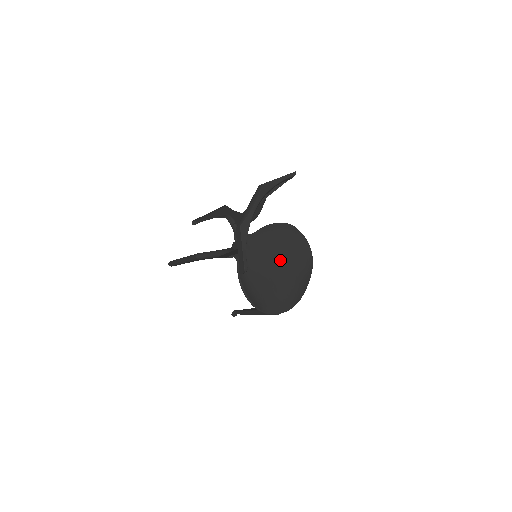
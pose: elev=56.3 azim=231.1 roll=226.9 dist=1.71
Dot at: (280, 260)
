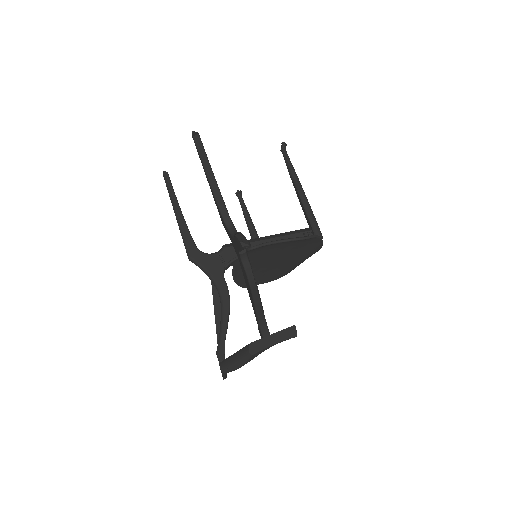
Dot at: (283, 255)
